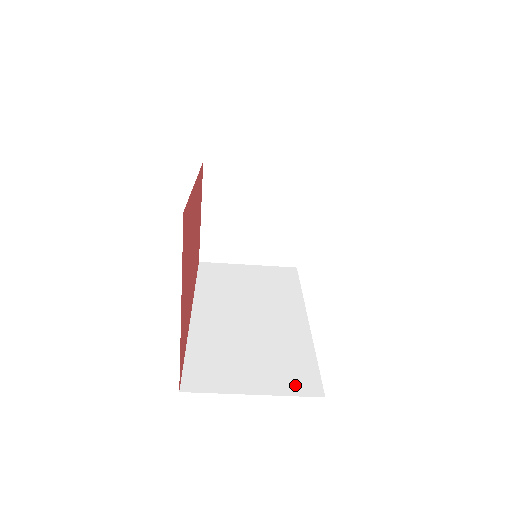
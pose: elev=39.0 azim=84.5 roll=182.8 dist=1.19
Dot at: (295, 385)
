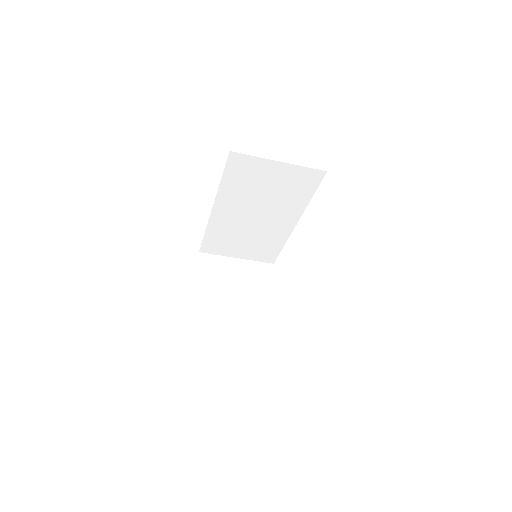
Dot at: occluded
